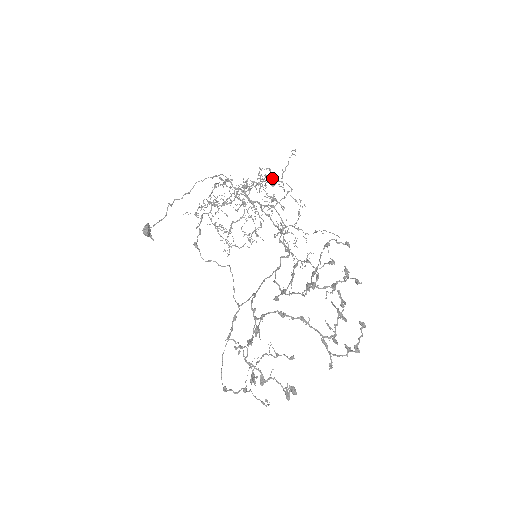
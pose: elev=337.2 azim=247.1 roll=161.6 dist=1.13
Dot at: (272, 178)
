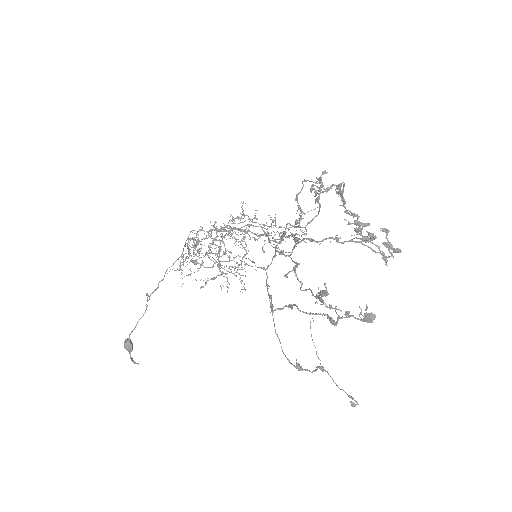
Dot at: (235, 223)
